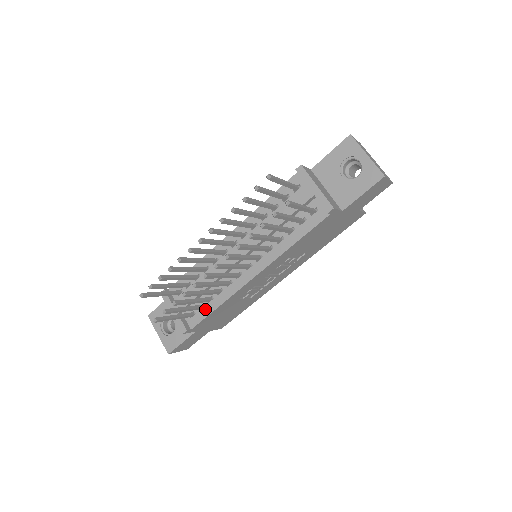
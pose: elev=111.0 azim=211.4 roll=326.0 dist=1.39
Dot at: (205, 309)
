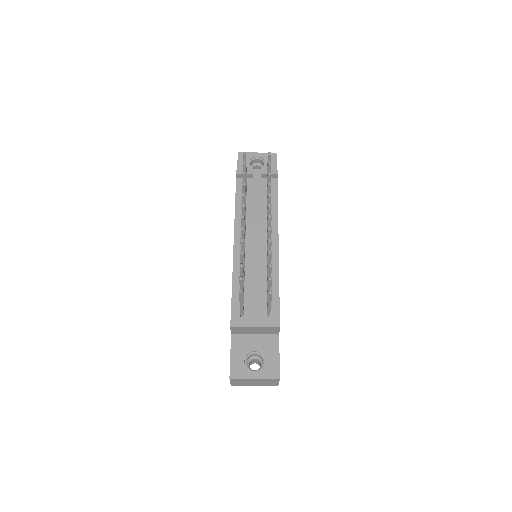
Dot at: (273, 298)
